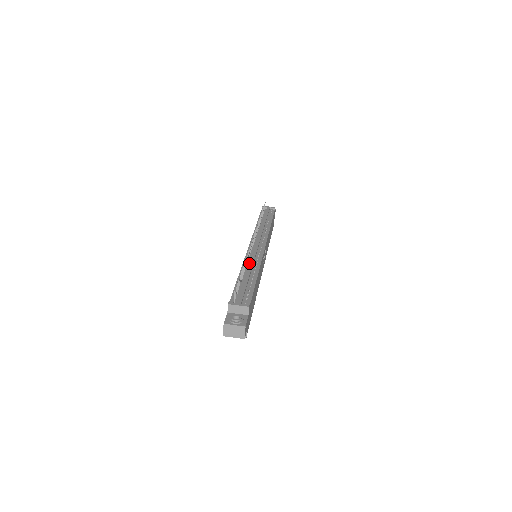
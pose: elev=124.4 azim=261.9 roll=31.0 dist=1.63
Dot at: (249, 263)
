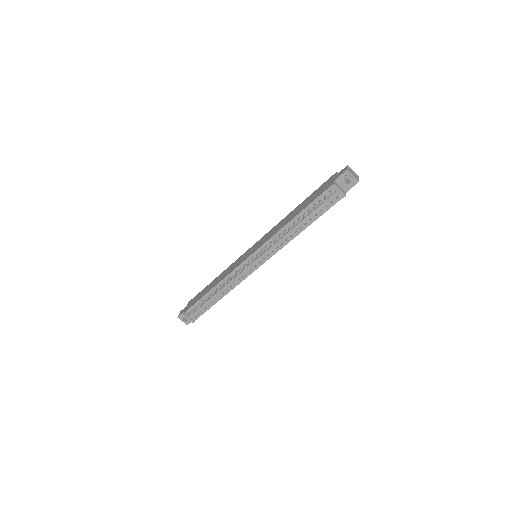
Dot at: occluded
